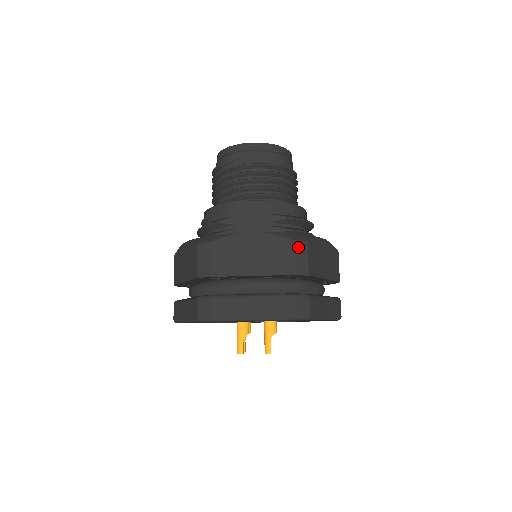
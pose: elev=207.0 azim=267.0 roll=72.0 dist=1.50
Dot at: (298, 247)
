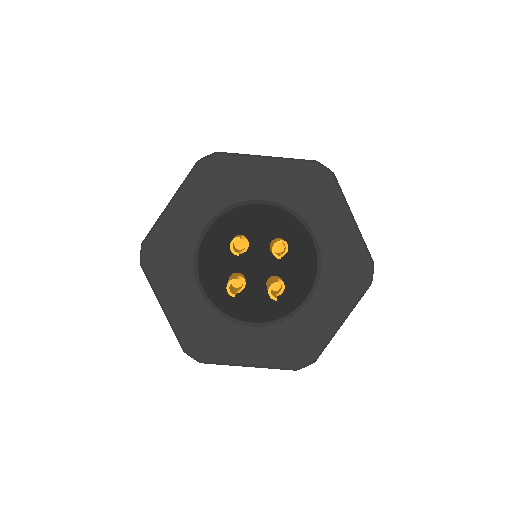
Dot at: occluded
